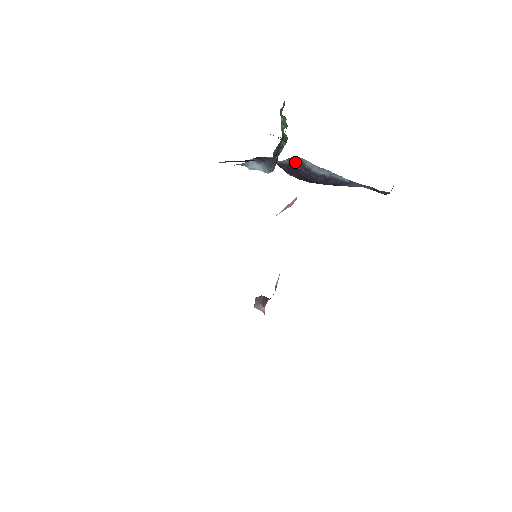
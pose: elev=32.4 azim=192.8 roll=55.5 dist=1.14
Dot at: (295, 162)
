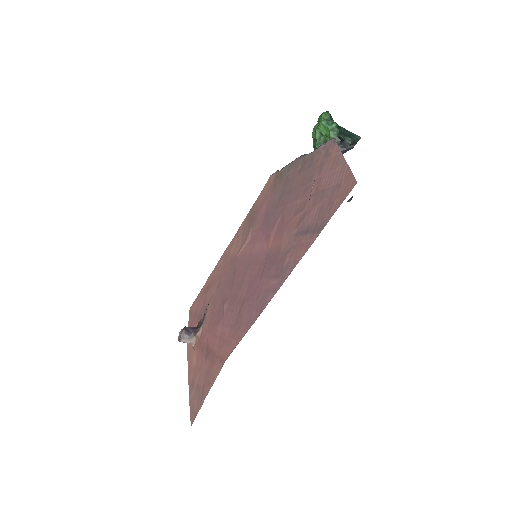
Dot at: occluded
